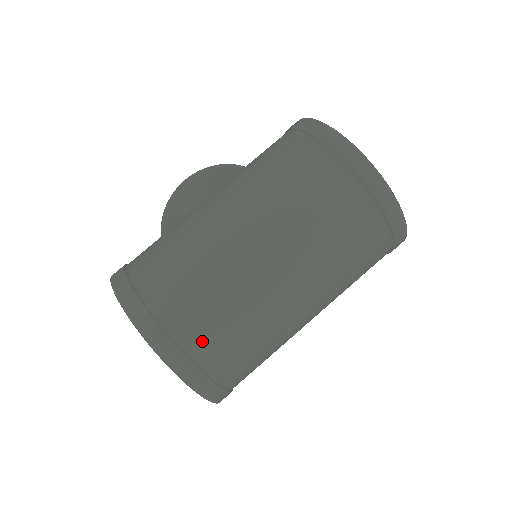
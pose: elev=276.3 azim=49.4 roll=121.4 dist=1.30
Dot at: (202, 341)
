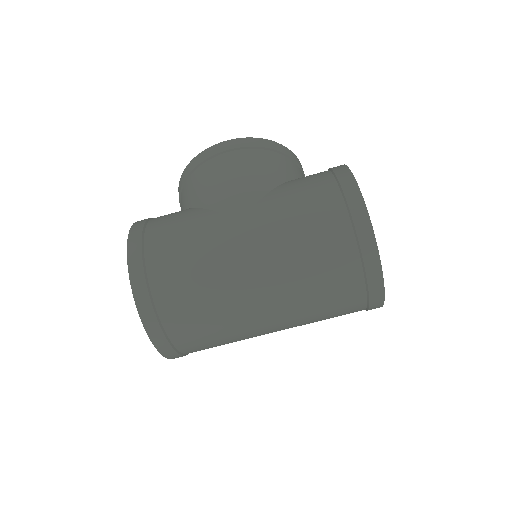
Dot at: (186, 337)
